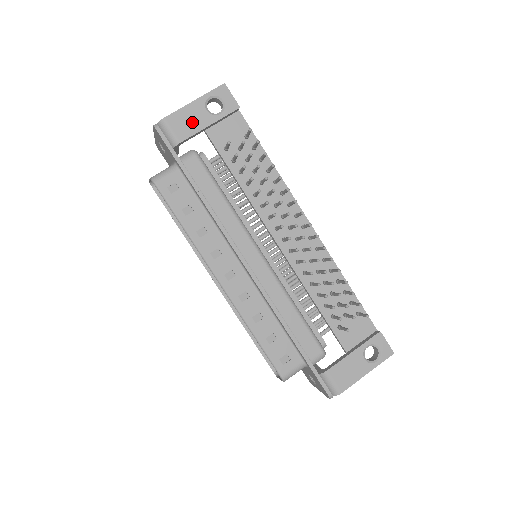
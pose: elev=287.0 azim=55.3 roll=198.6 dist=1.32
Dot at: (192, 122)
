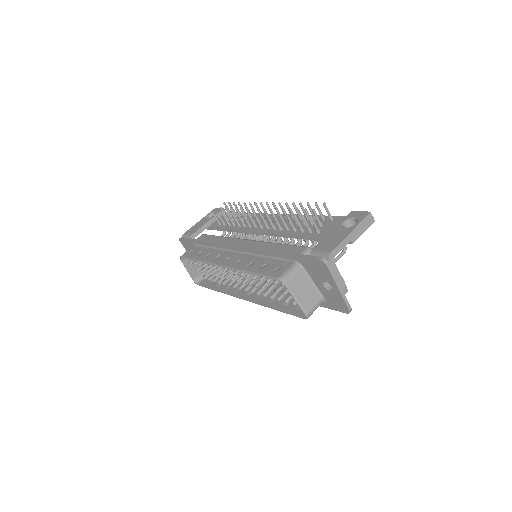
Dot at: (198, 226)
